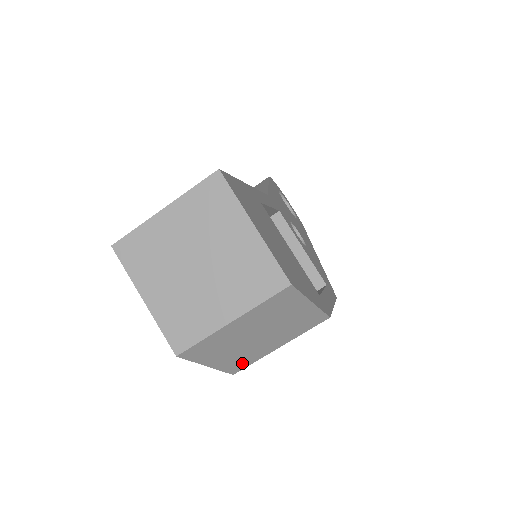
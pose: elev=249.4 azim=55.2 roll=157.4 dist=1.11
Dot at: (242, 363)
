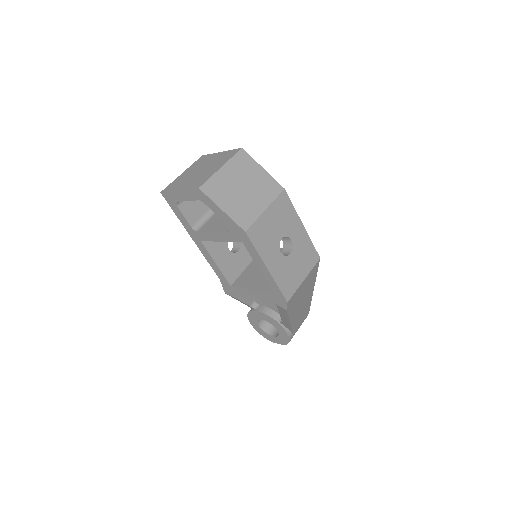
Dot at: (246, 219)
